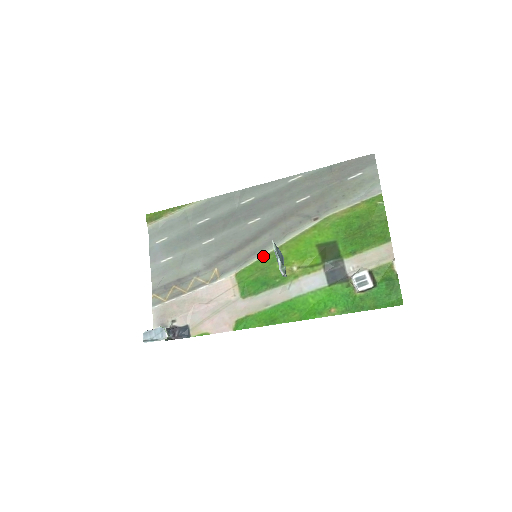
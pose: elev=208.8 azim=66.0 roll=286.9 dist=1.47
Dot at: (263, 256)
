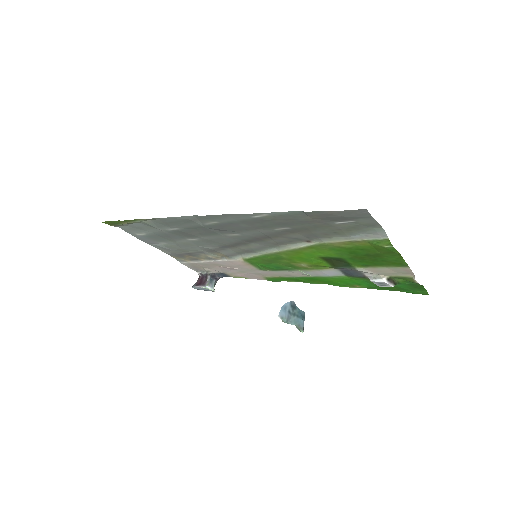
Dot at: (263, 255)
